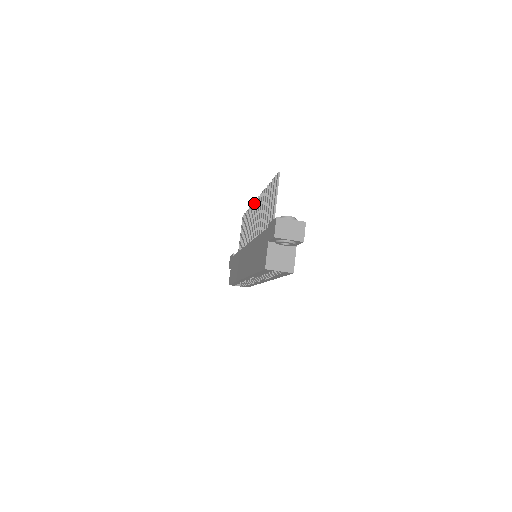
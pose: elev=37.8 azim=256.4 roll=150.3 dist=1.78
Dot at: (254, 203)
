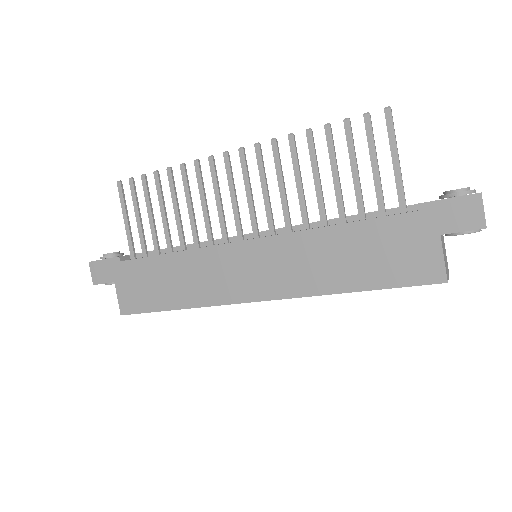
Dot at: (213, 160)
